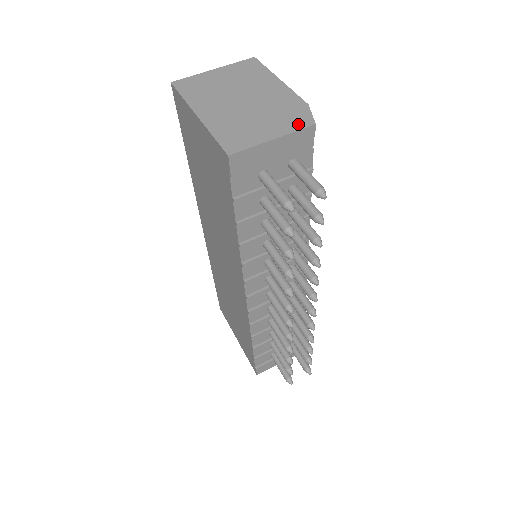
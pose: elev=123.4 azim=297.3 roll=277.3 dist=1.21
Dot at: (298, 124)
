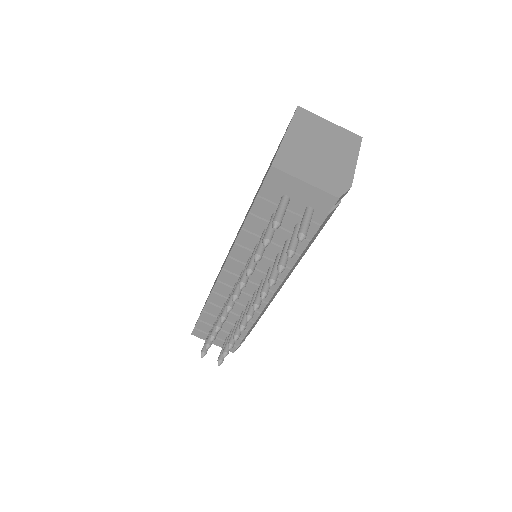
Dot at: (330, 189)
